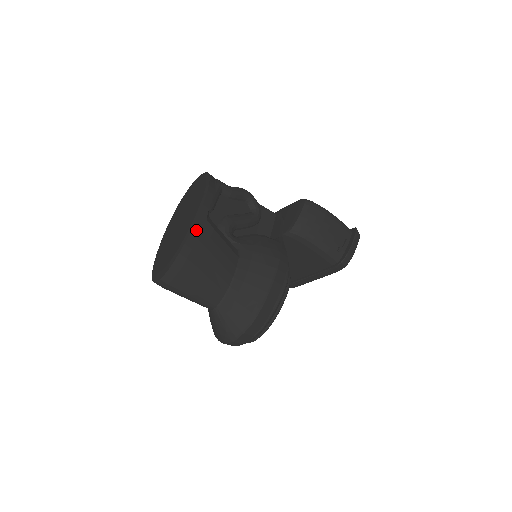
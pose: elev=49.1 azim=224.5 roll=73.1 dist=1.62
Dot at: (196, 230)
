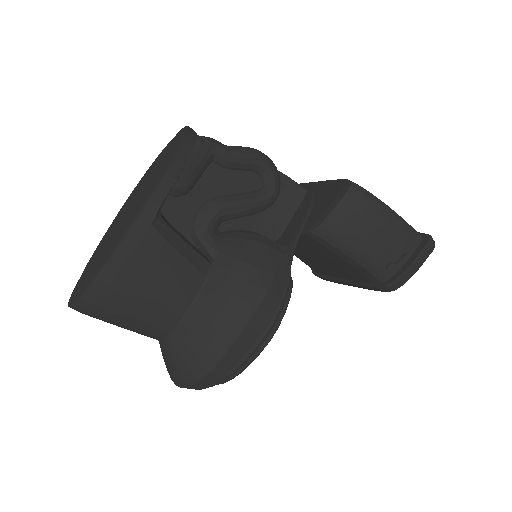
Dot at: (129, 243)
